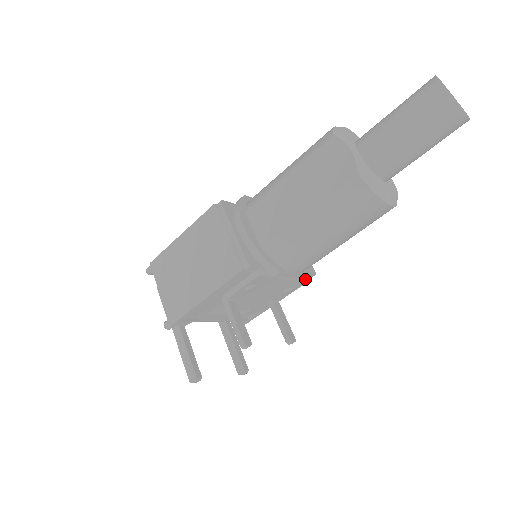
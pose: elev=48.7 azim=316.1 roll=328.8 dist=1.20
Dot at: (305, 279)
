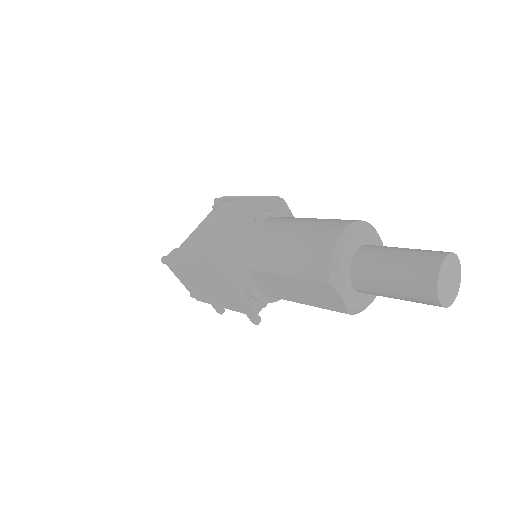
Dot at: occluded
